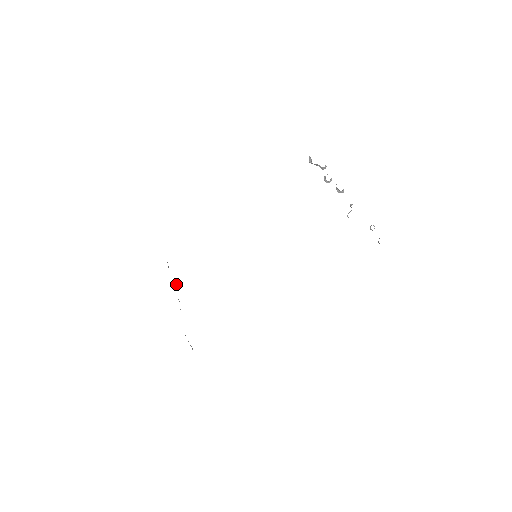
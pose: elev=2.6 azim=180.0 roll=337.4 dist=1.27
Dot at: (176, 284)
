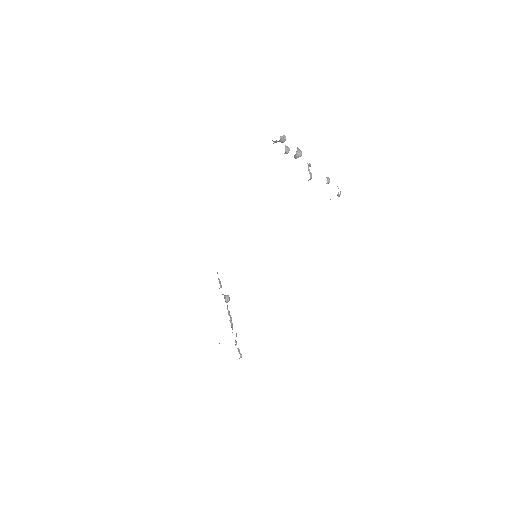
Dot at: (225, 299)
